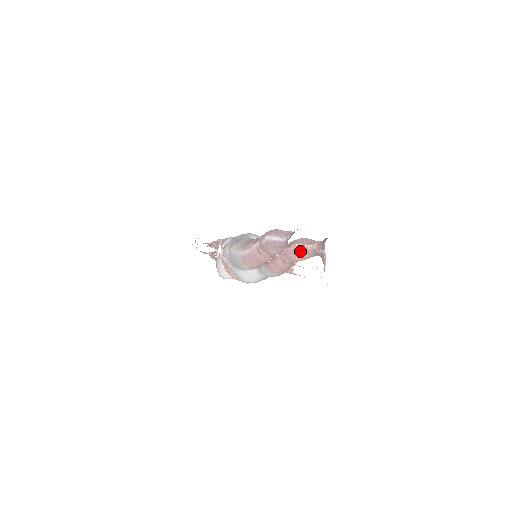
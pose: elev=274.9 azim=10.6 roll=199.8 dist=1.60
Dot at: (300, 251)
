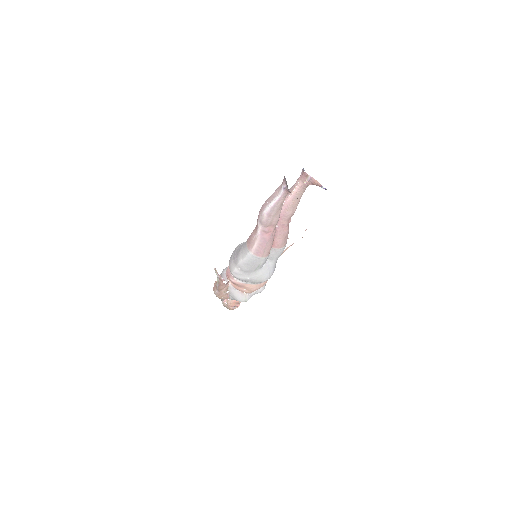
Dot at: (291, 201)
